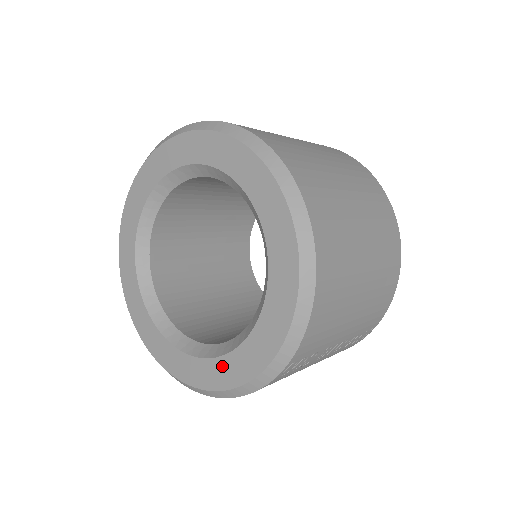
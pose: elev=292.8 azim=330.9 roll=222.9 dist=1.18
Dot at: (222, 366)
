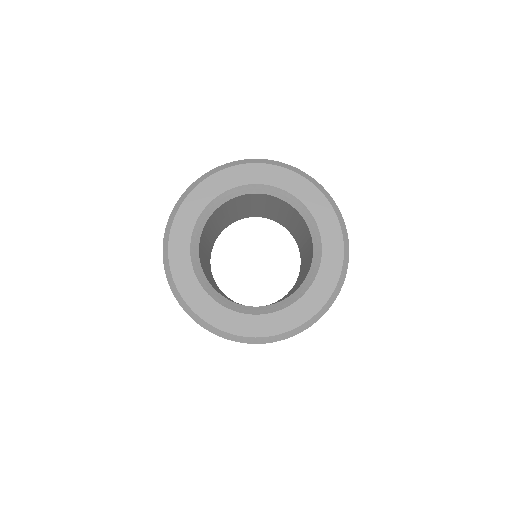
Dot at: (325, 272)
